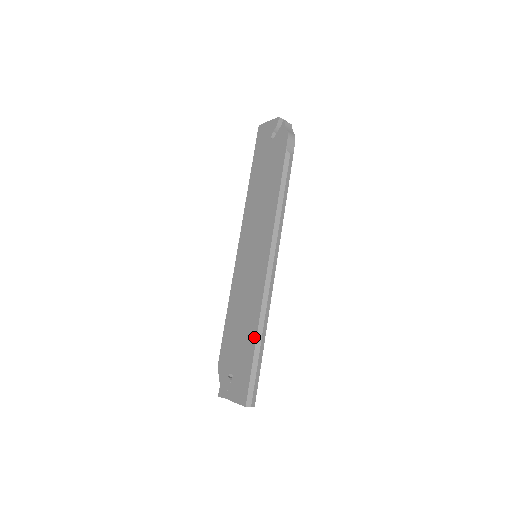
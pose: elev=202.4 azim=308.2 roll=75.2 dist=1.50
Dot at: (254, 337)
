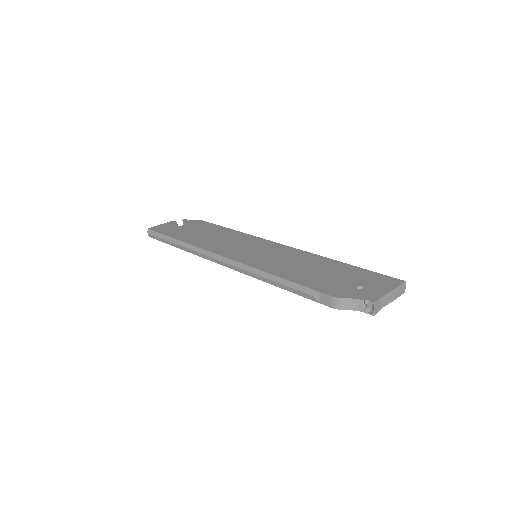
Dot at: (339, 263)
